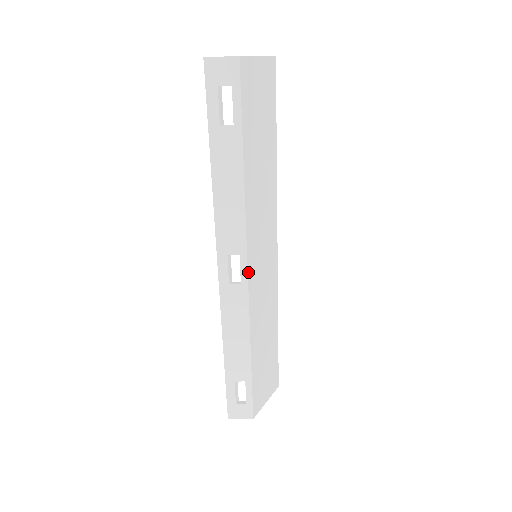
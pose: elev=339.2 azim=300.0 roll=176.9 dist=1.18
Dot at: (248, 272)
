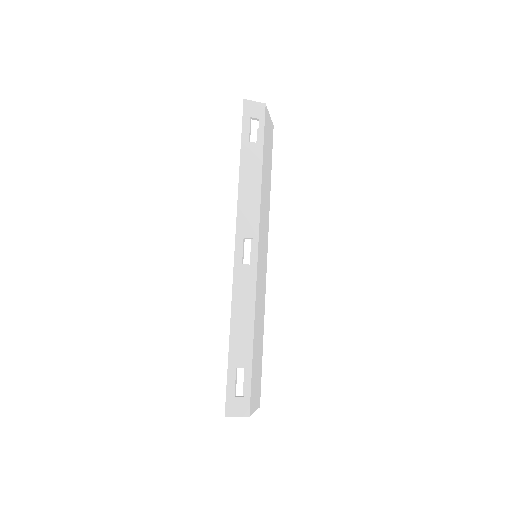
Dot at: (258, 255)
